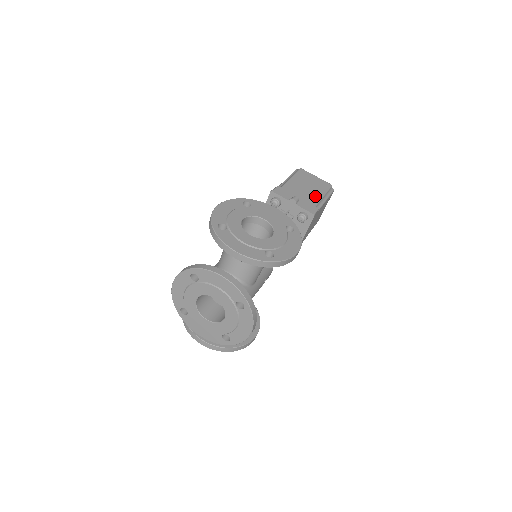
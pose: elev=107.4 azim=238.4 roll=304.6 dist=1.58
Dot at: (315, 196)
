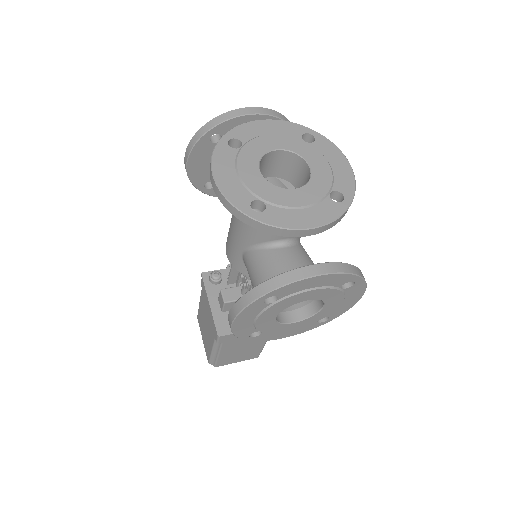
Dot at: occluded
